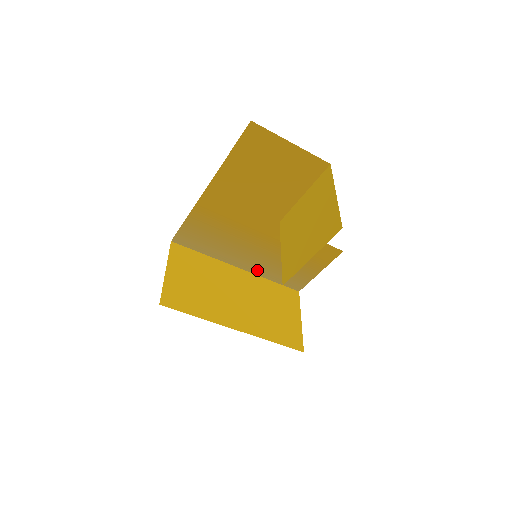
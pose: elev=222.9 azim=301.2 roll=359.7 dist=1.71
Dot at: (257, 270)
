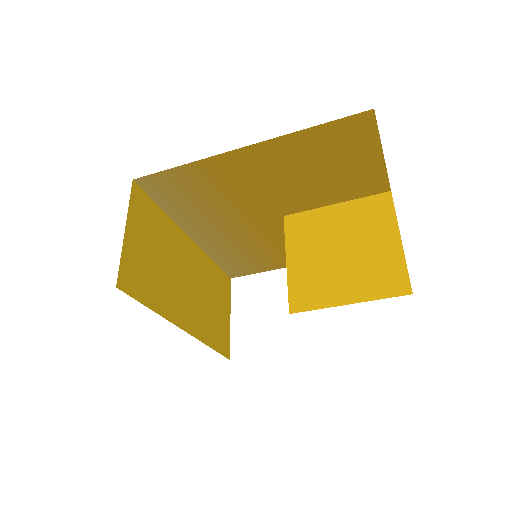
Dot at: (209, 247)
